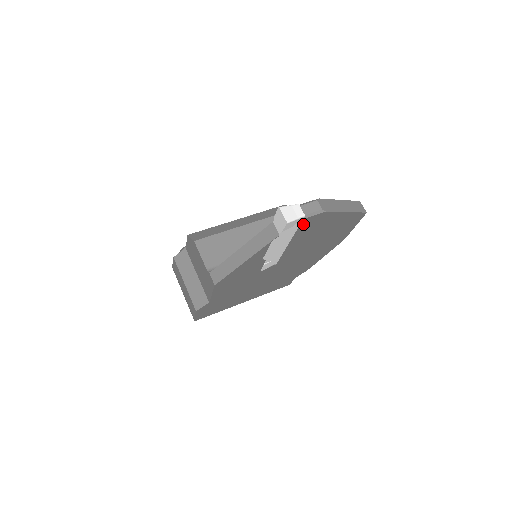
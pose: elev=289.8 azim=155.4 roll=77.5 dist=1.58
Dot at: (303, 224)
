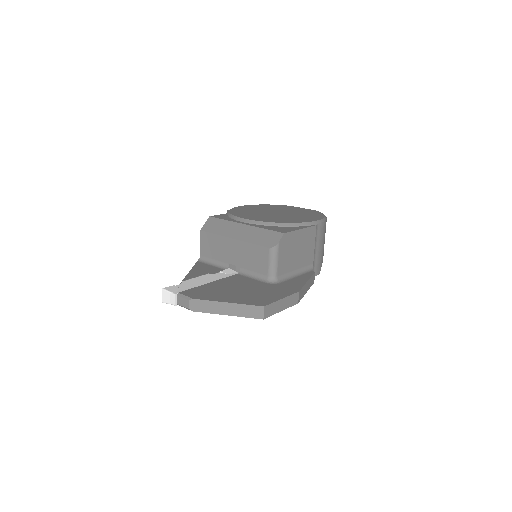
Dot at: occluded
